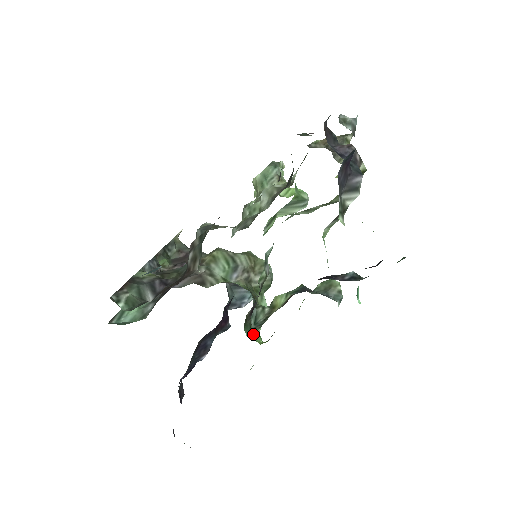
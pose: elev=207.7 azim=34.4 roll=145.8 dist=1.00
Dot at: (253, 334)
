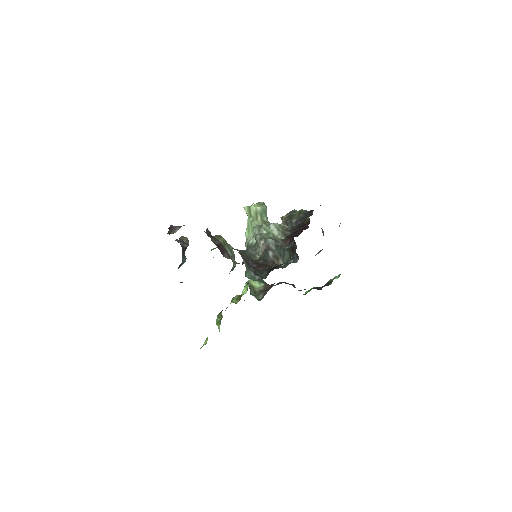
Dot at: occluded
